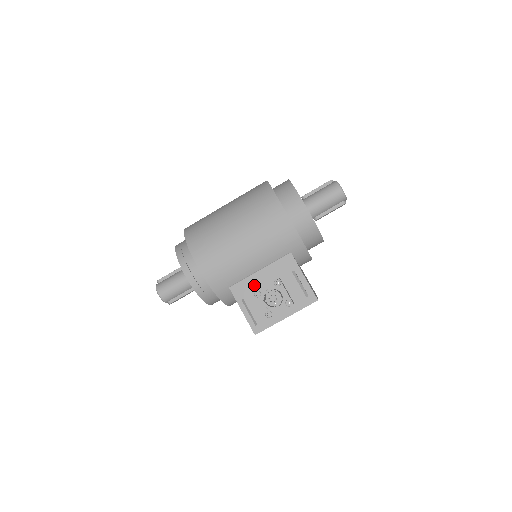
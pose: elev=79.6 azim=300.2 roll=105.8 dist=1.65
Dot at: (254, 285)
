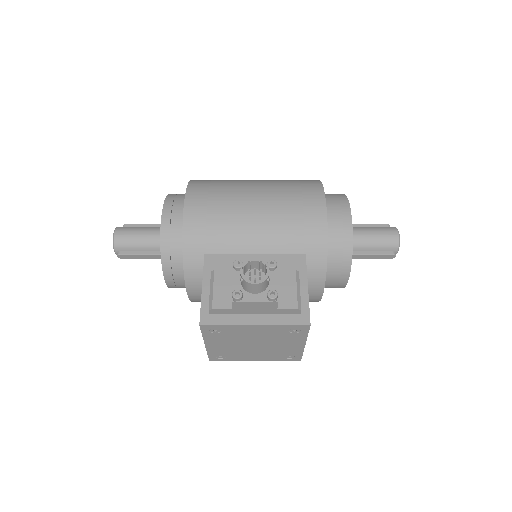
Dot at: occluded
